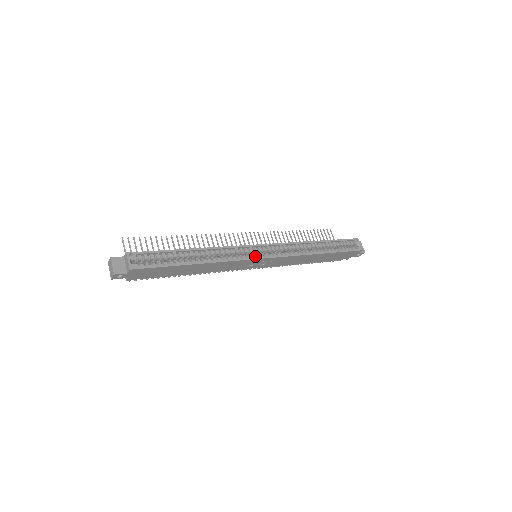
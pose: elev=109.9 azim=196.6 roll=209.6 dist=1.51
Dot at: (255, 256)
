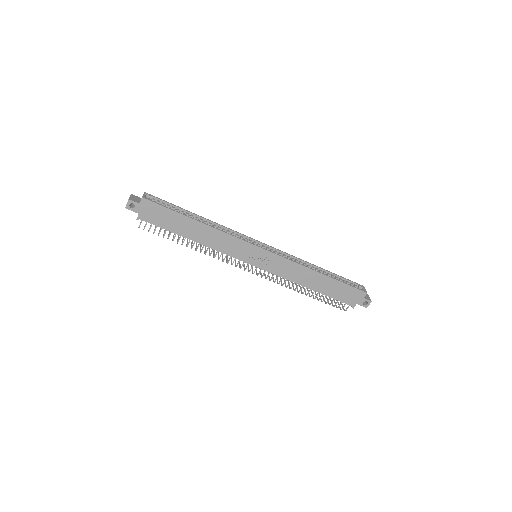
Dot at: (253, 246)
